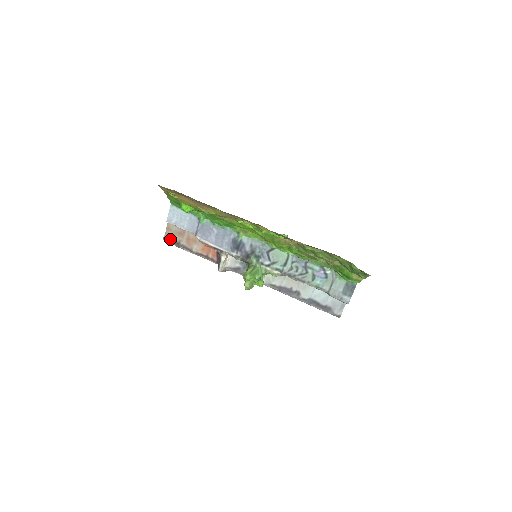
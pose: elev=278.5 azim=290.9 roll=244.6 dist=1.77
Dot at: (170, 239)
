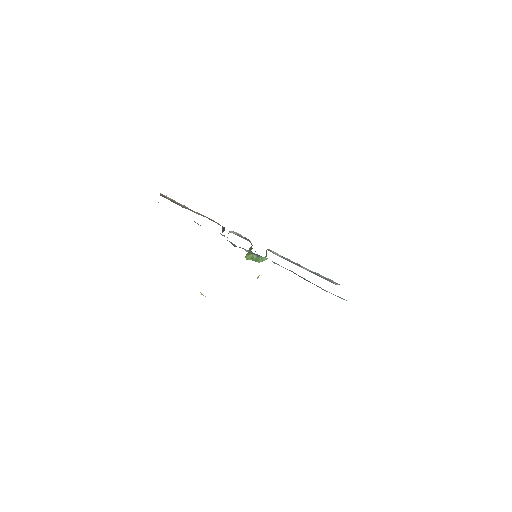
Dot at: (167, 198)
